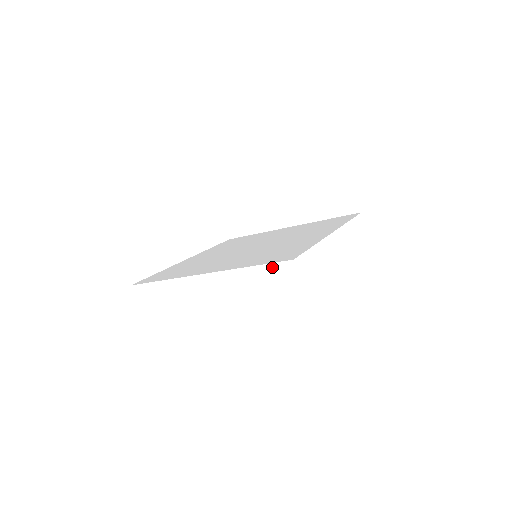
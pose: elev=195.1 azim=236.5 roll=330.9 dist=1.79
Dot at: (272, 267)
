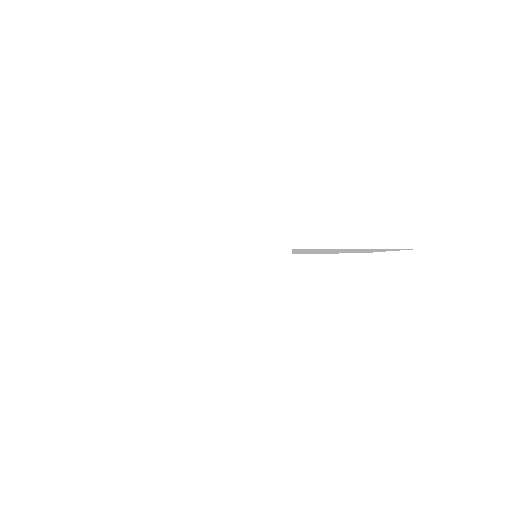
Dot at: (232, 234)
